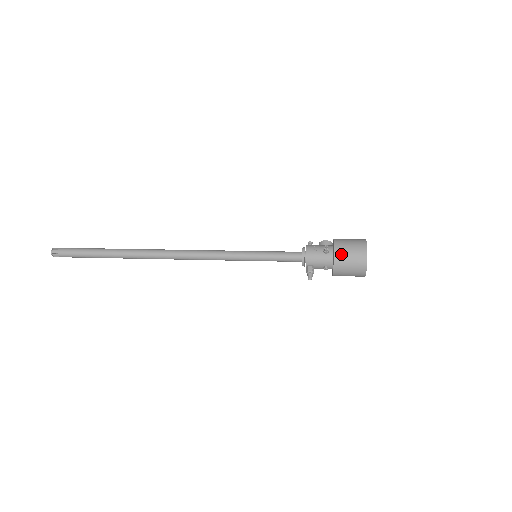
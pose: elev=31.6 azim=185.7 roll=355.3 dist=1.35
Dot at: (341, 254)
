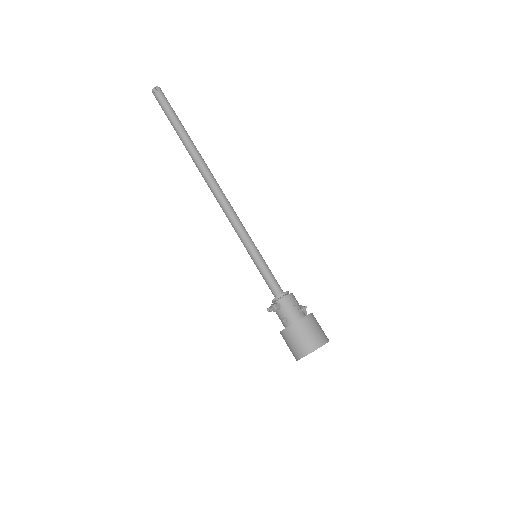
Dot at: (308, 323)
